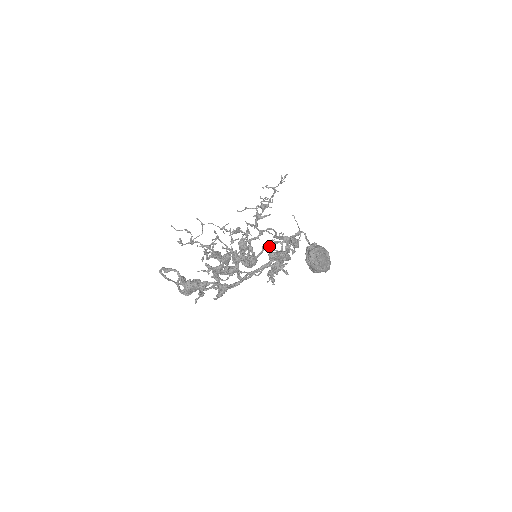
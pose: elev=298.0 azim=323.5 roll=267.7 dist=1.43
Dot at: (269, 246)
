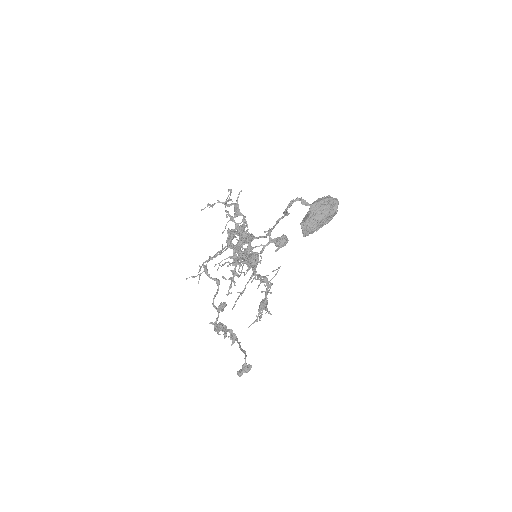
Dot at: occluded
